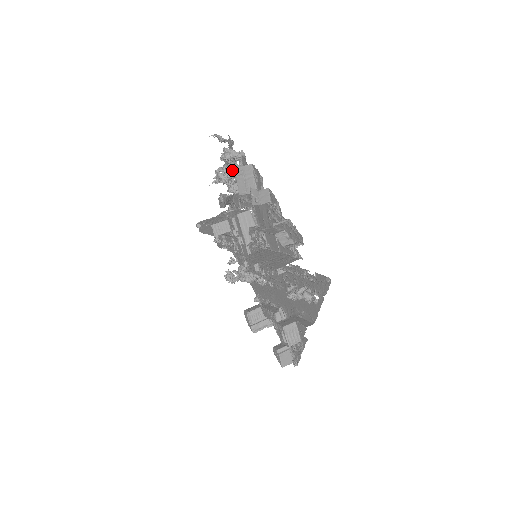
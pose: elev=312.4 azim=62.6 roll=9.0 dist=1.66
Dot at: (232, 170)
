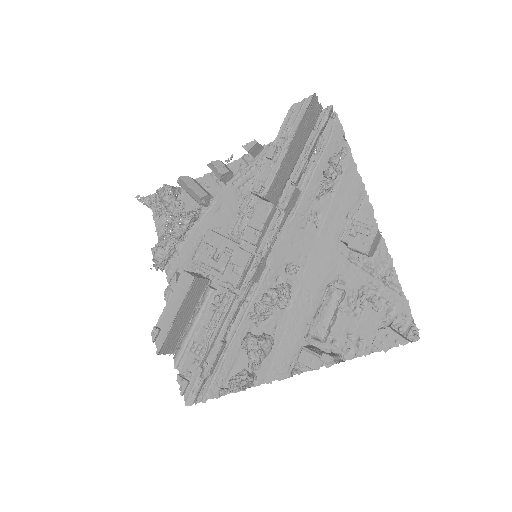
Dot at: (177, 202)
